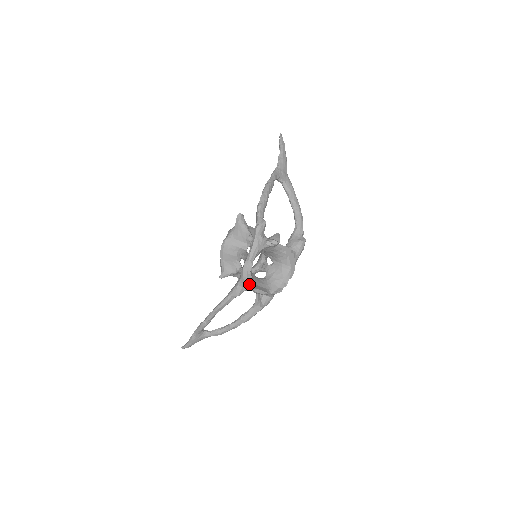
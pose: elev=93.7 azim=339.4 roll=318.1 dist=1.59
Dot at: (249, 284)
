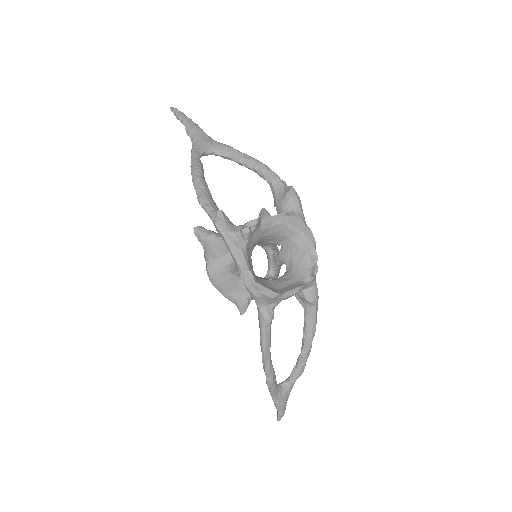
Dot at: (268, 297)
